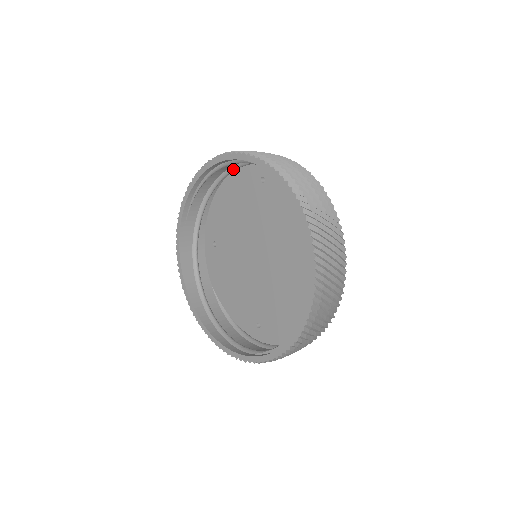
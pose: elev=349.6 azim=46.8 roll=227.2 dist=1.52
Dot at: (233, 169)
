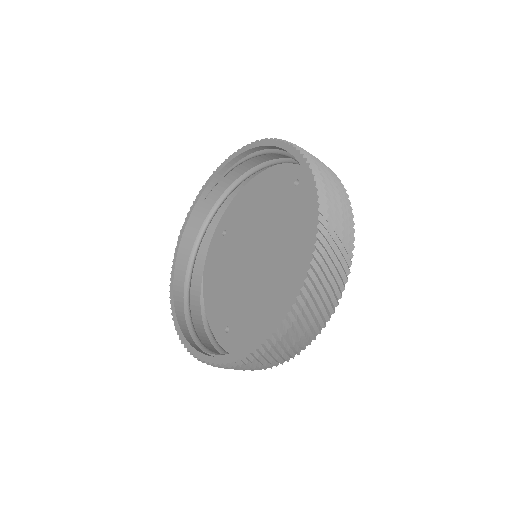
Dot at: (273, 162)
